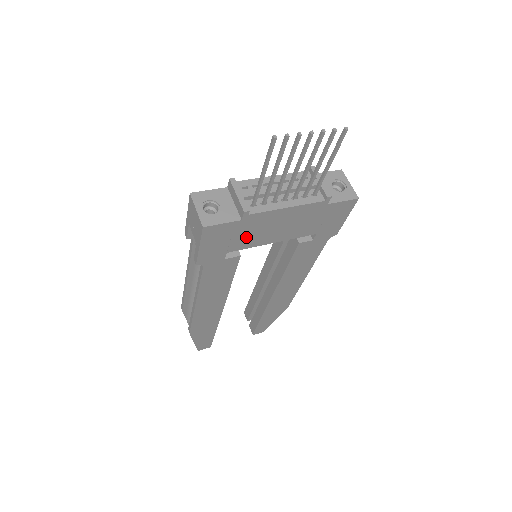
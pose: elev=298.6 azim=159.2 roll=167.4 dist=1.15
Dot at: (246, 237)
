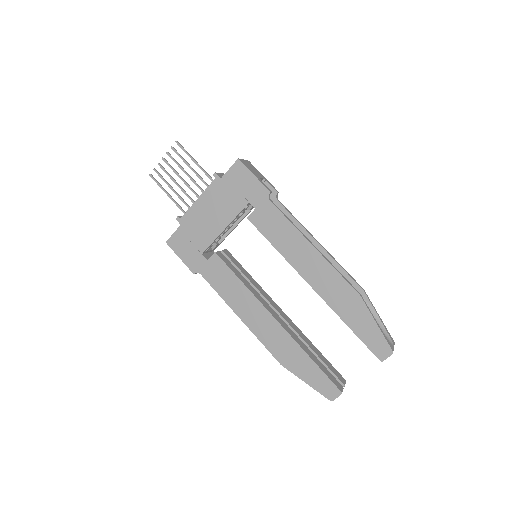
Dot at: (199, 235)
